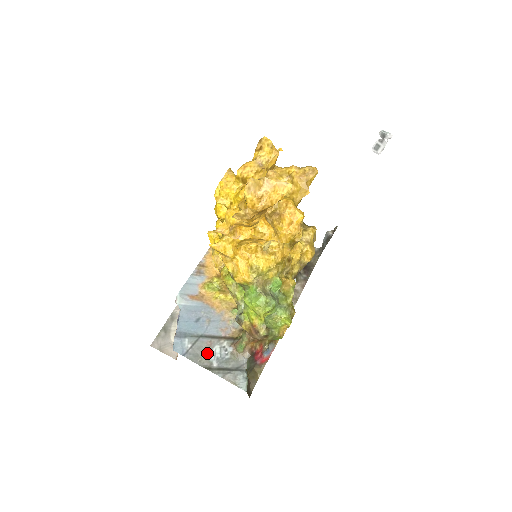
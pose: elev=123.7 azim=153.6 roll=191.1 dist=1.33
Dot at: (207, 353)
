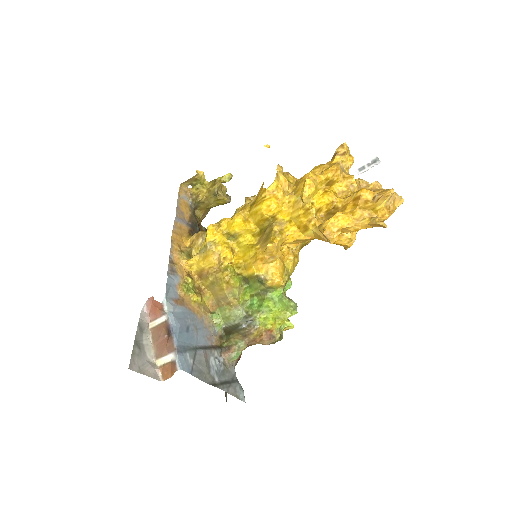
Dot at: (208, 367)
